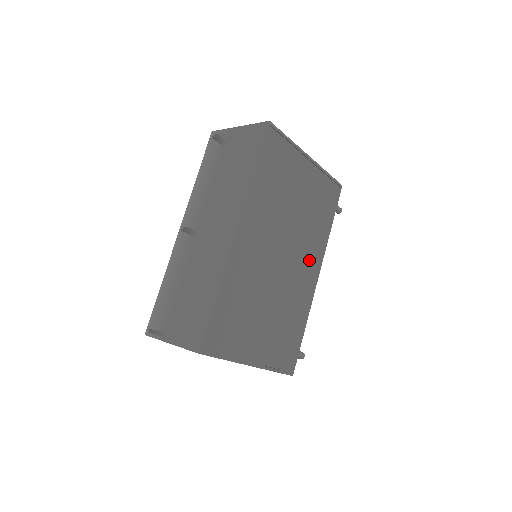
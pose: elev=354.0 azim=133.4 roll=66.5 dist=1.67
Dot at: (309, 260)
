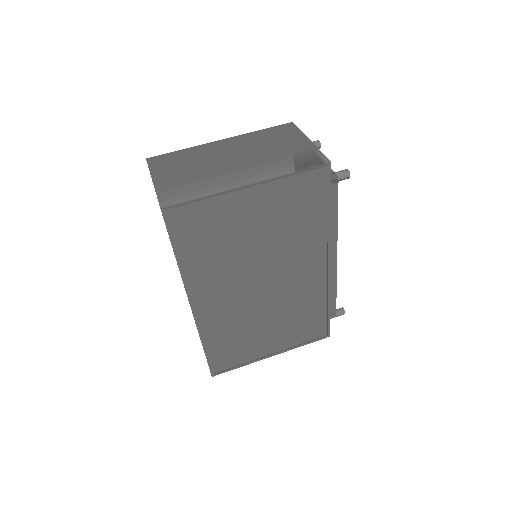
Dot at: (307, 261)
